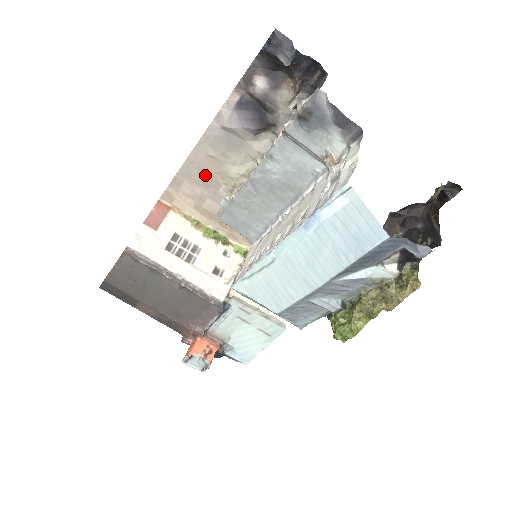
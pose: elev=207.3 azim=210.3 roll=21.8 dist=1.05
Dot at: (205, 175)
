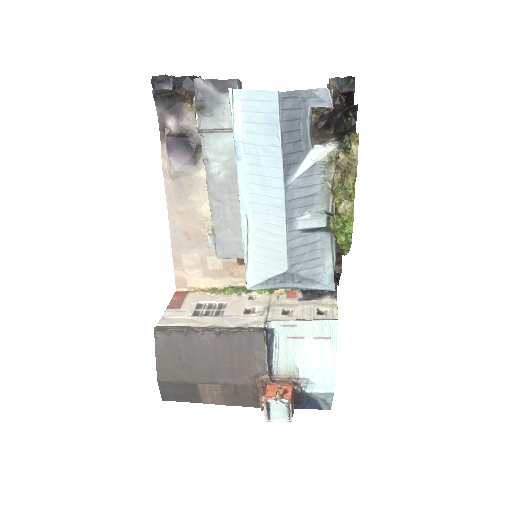
Dot at: (190, 235)
